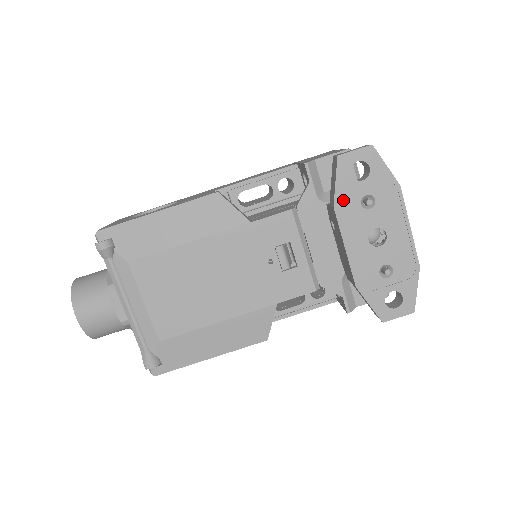
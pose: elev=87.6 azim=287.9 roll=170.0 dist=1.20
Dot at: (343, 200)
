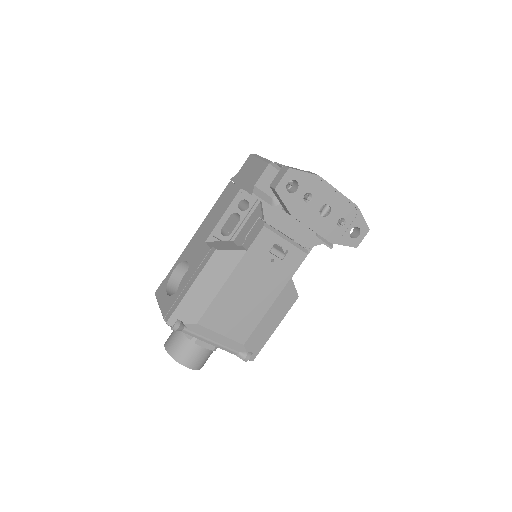
Dot at: (294, 208)
